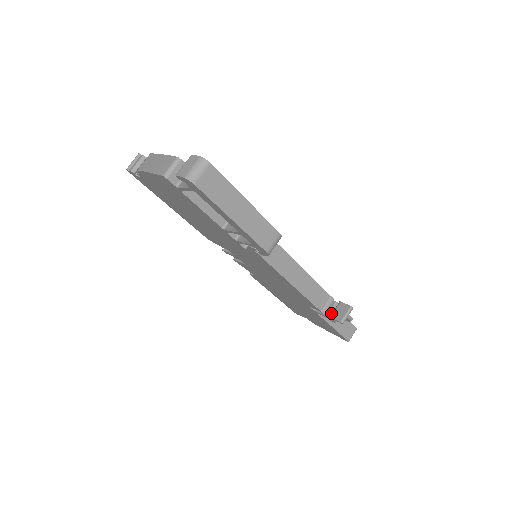
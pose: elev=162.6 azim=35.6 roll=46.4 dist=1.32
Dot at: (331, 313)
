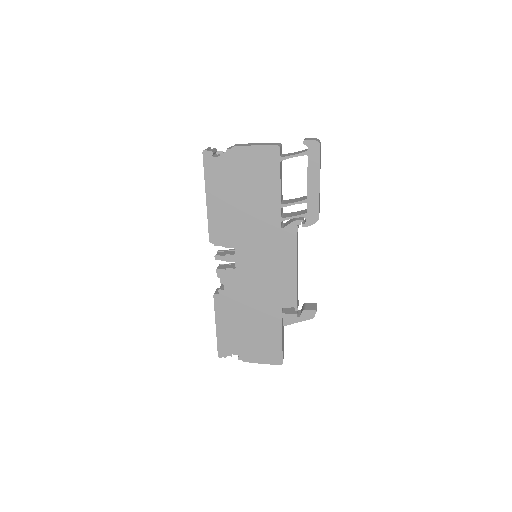
Dot at: (297, 314)
